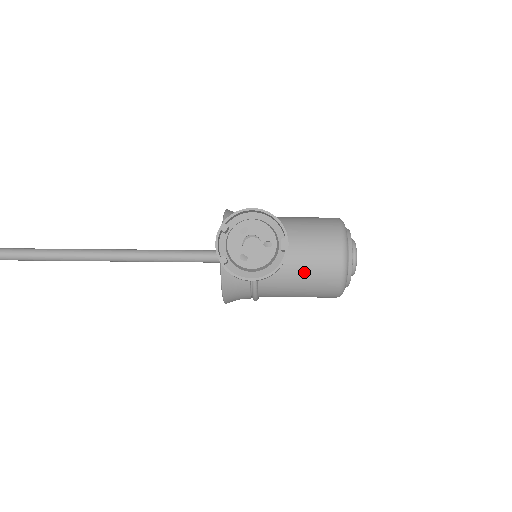
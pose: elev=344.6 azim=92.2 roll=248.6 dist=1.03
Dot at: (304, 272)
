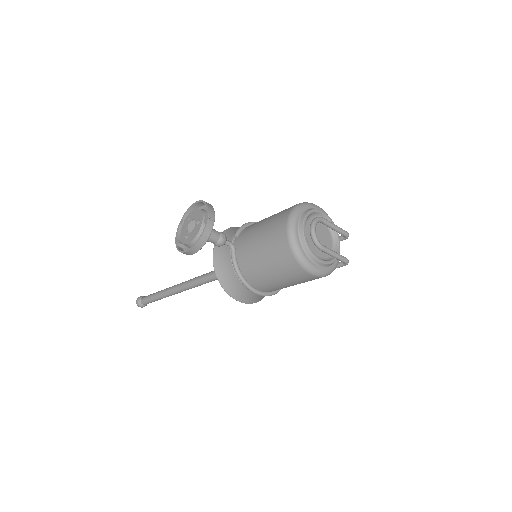
Dot at: (264, 251)
